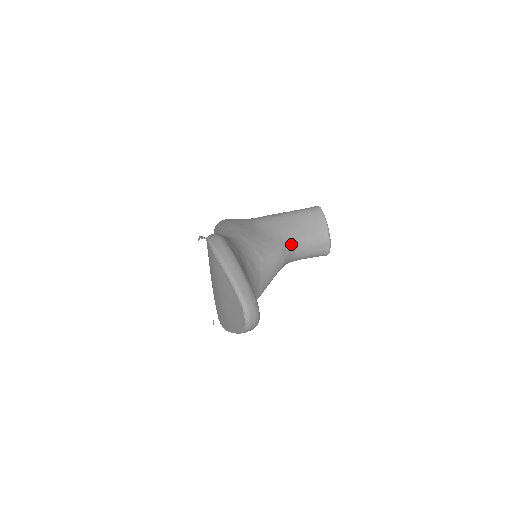
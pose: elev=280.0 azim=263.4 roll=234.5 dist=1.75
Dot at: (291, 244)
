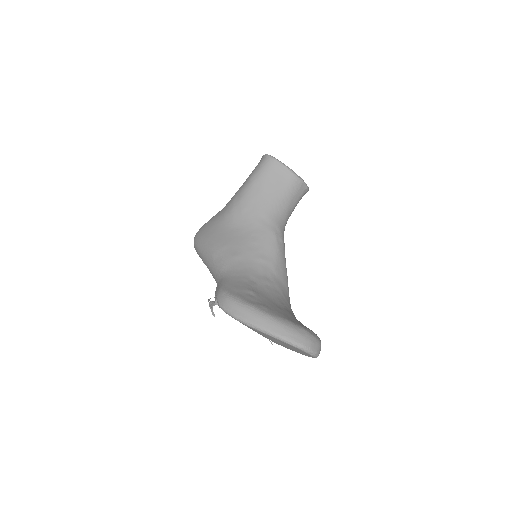
Dot at: (275, 218)
